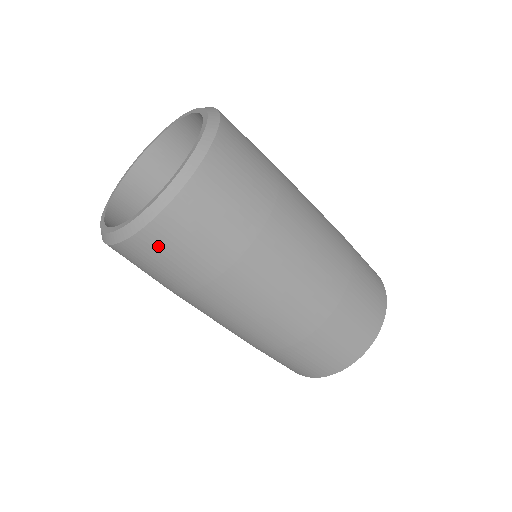
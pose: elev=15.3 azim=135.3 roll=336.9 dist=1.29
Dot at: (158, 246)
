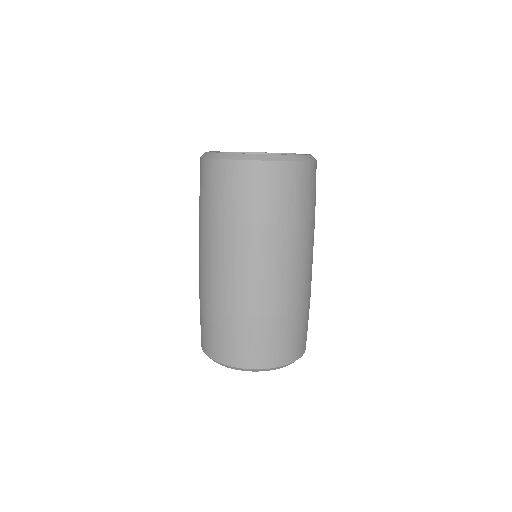
Dot at: (280, 178)
